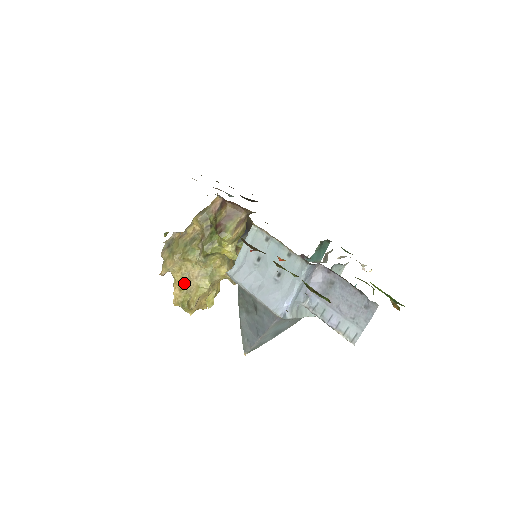
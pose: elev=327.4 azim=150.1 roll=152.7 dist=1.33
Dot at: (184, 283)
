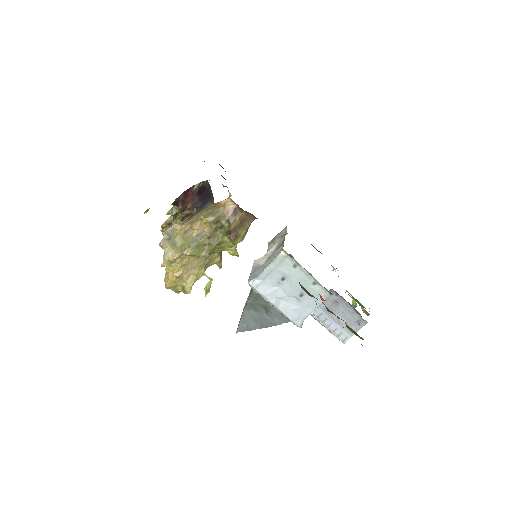
Dot at: (181, 272)
